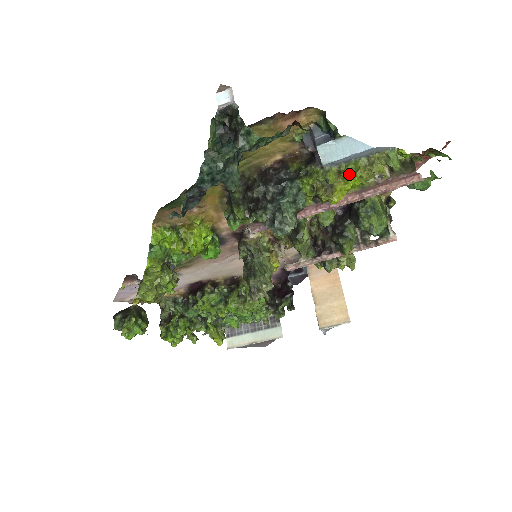
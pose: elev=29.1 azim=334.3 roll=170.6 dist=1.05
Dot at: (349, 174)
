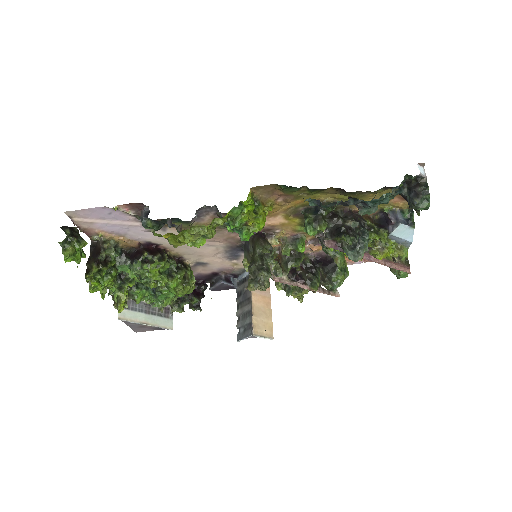
Dot at: (392, 248)
